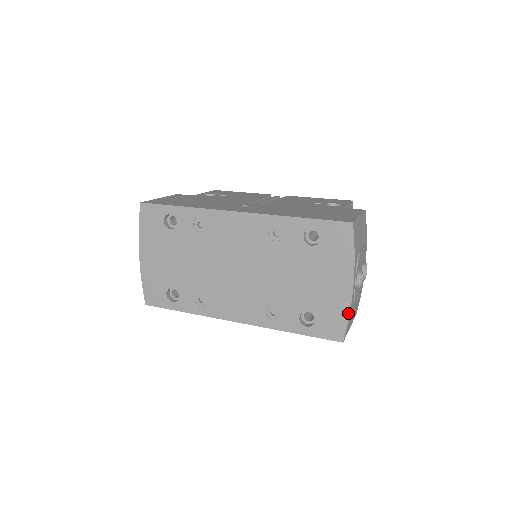
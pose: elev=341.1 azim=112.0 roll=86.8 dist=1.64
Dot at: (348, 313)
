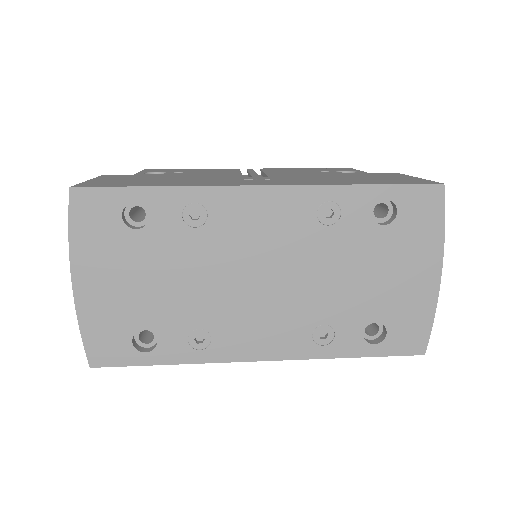
Dot at: (433, 313)
